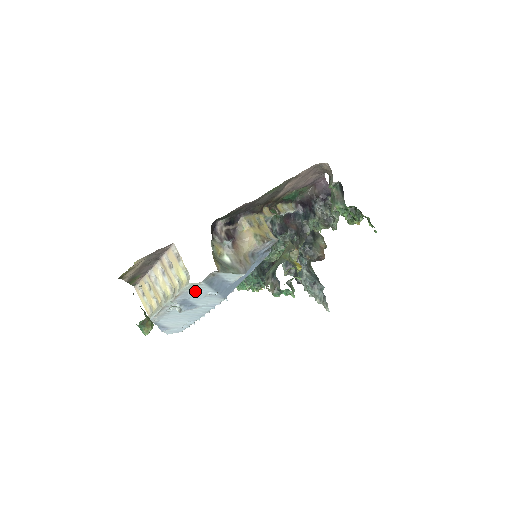
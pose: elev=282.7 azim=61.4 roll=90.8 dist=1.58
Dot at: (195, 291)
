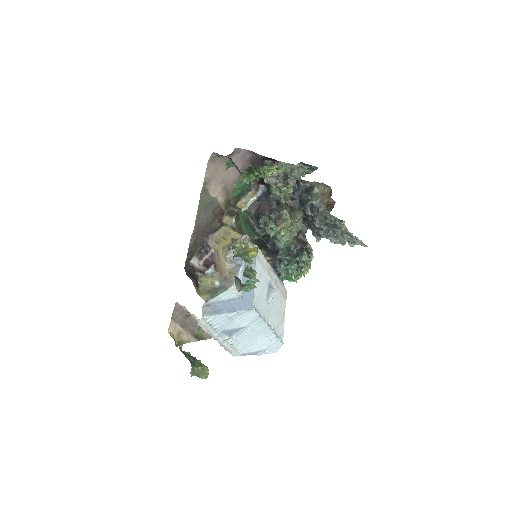
Dot at: (216, 323)
